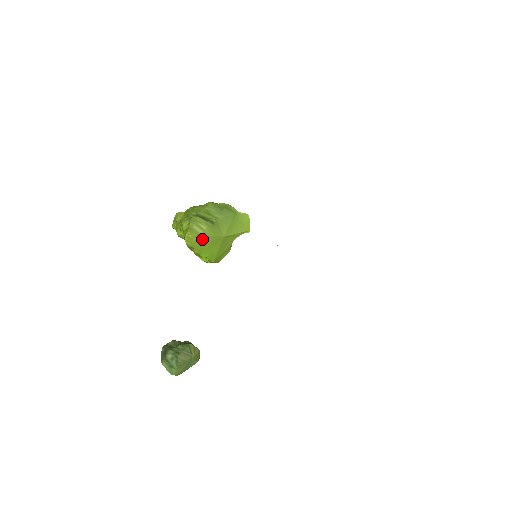
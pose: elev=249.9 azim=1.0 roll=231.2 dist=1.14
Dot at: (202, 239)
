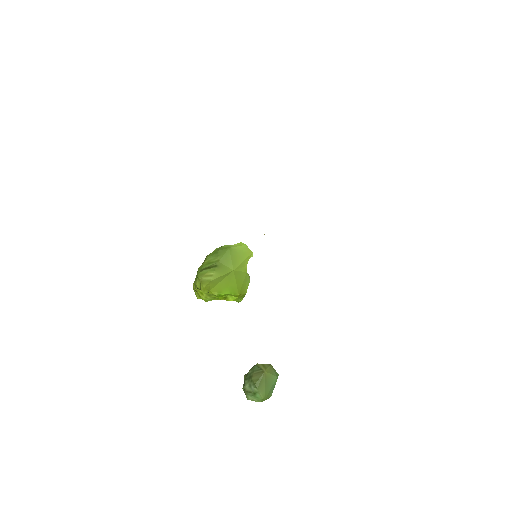
Dot at: (215, 282)
